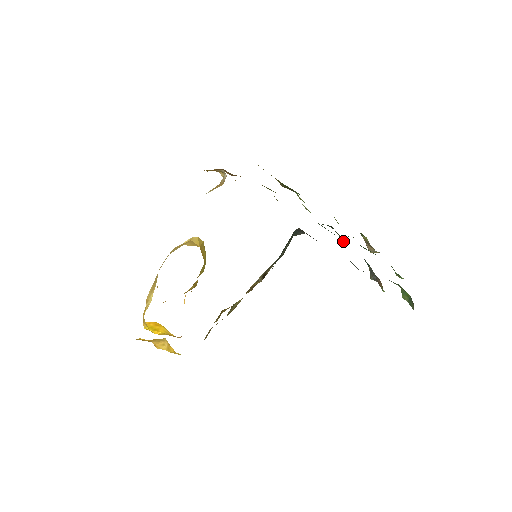
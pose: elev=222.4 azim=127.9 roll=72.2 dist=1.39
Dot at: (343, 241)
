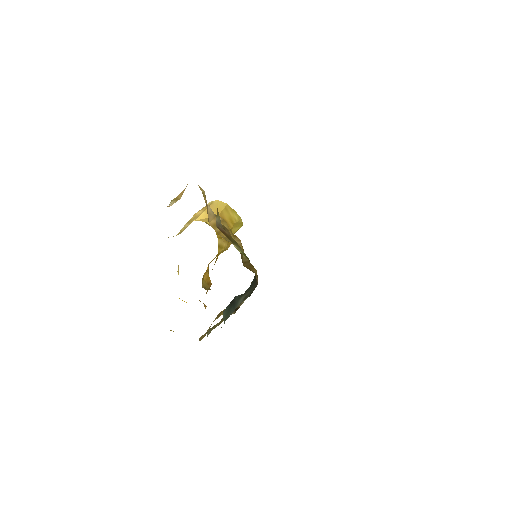
Dot at: occluded
